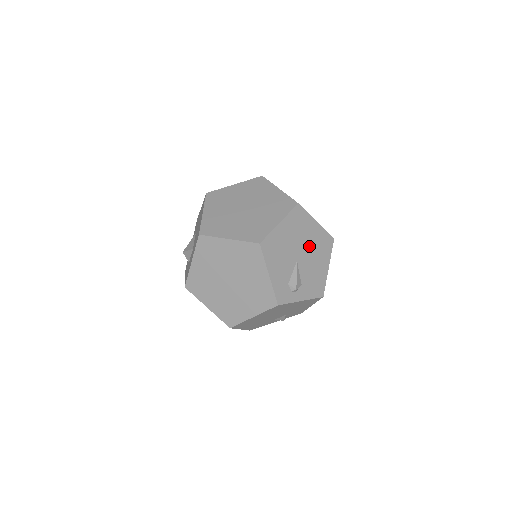
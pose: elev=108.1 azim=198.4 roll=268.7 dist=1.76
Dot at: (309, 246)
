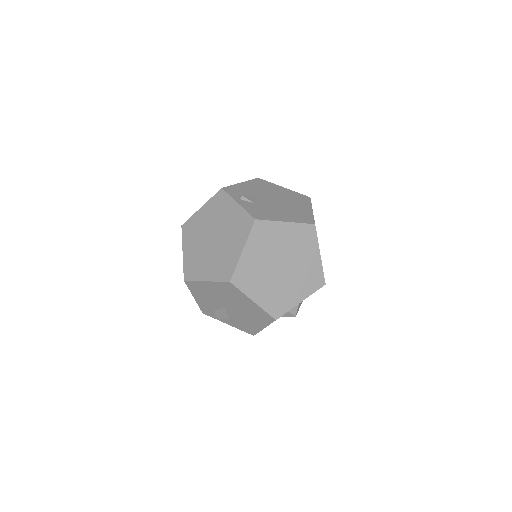
Dot at: (241, 308)
